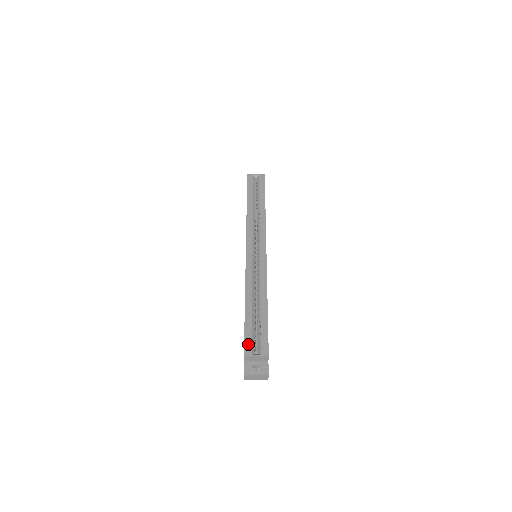
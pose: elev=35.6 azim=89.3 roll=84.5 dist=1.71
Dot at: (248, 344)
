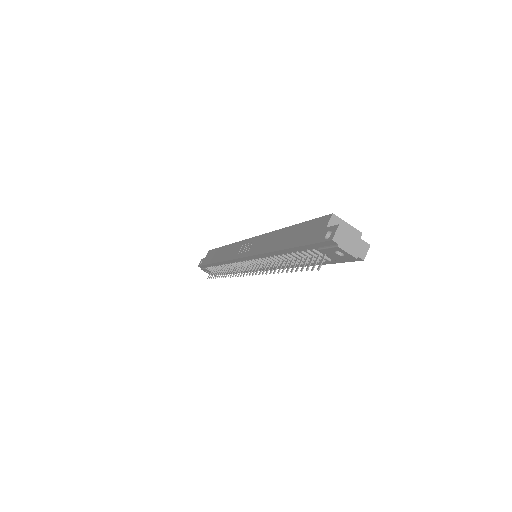
Dot at: occluded
